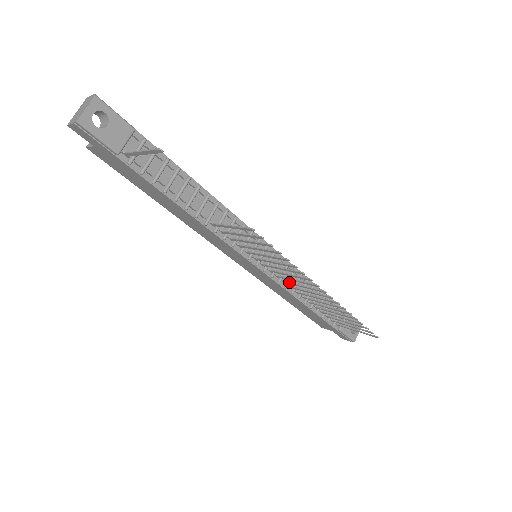
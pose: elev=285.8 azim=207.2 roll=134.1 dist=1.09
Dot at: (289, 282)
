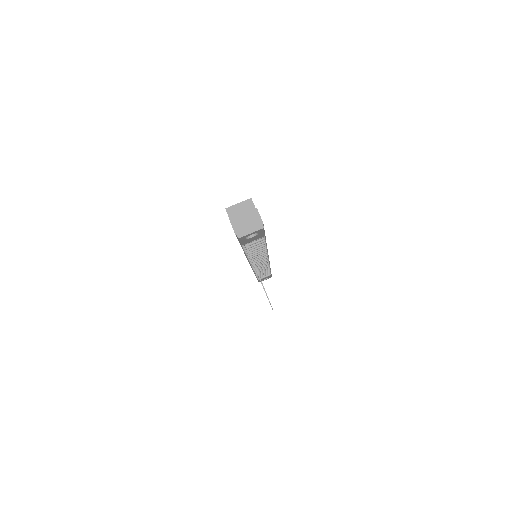
Dot at: occluded
